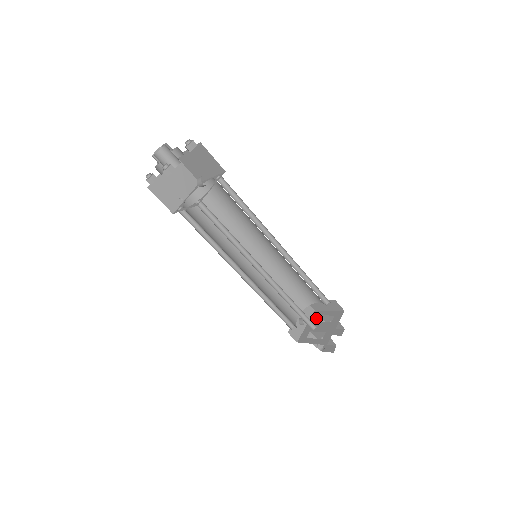
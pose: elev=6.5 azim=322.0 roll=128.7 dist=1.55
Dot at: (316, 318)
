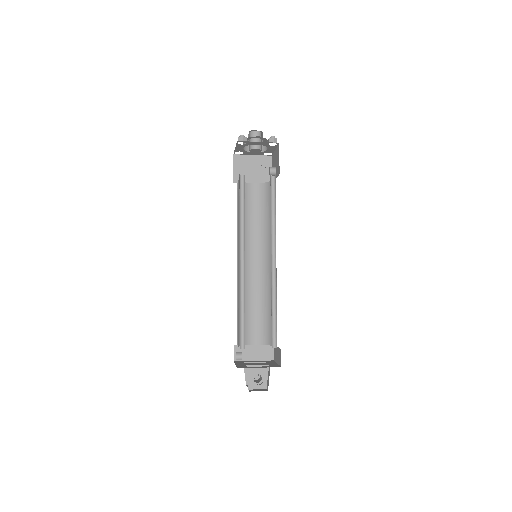
Dot at: (243, 362)
